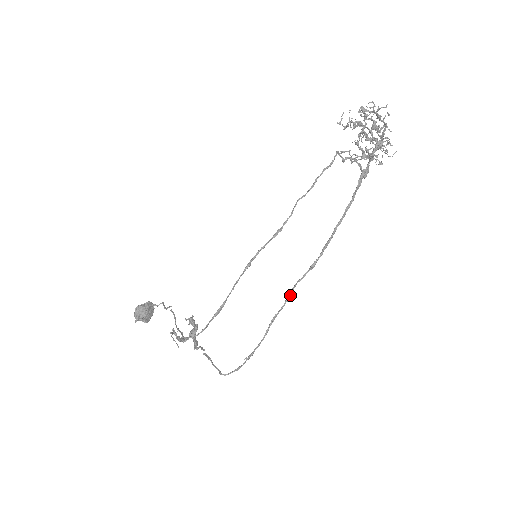
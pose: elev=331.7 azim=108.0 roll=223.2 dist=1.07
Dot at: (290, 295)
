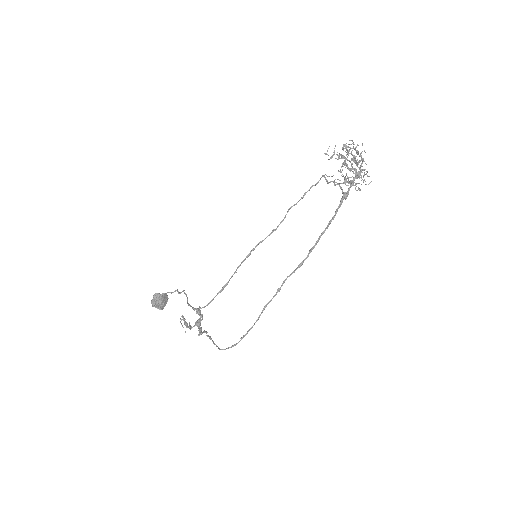
Dot at: (280, 287)
